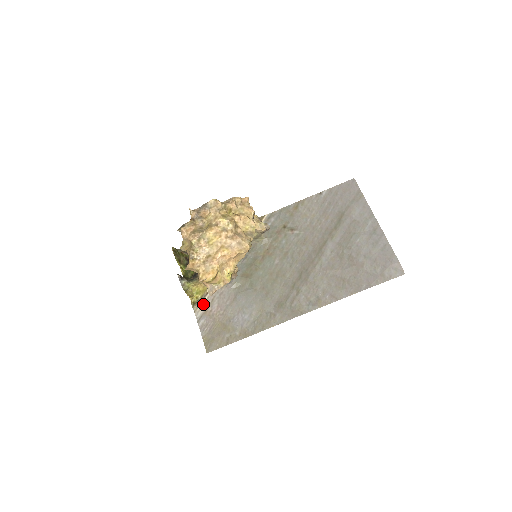
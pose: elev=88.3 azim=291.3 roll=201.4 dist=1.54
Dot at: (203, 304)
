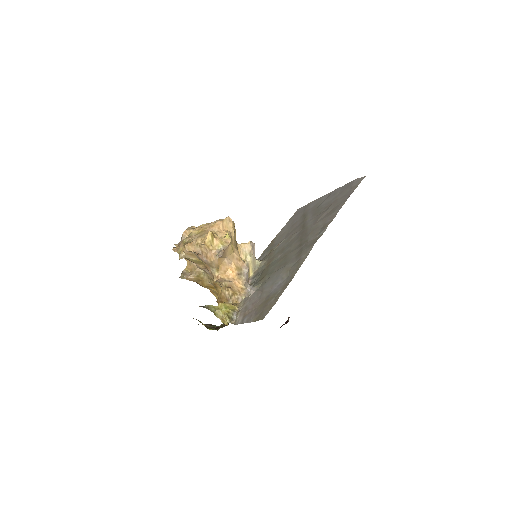
Dot at: (239, 316)
